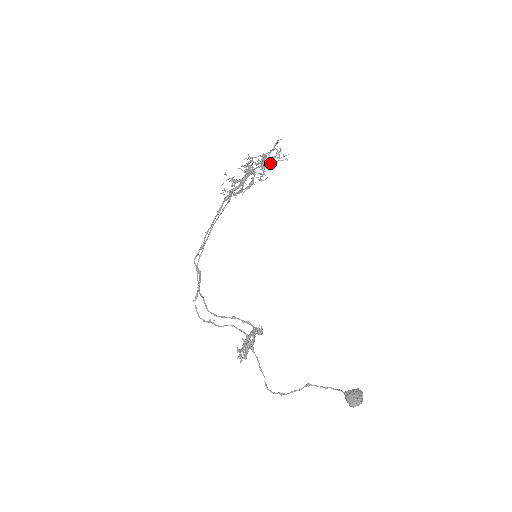
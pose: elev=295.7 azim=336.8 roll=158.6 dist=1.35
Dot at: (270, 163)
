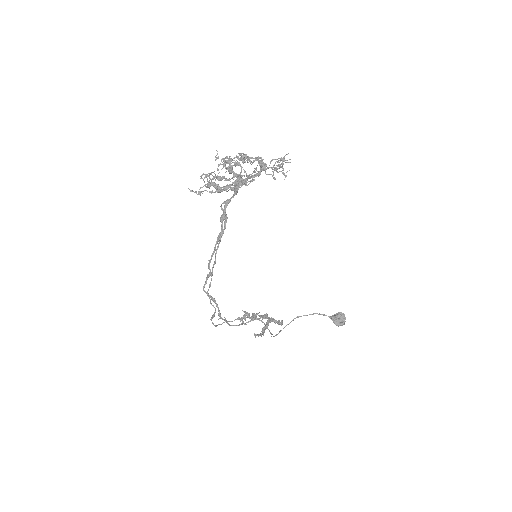
Dot at: occluded
